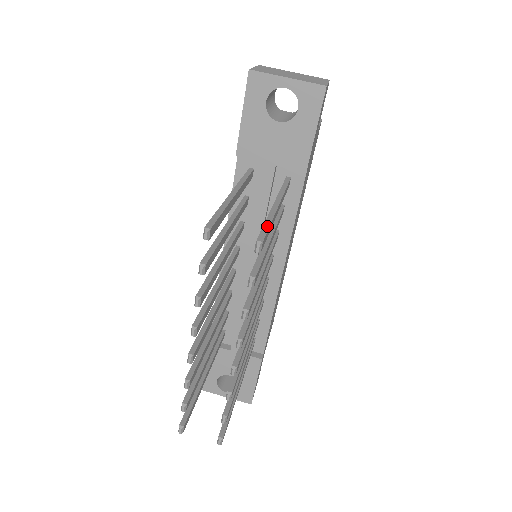
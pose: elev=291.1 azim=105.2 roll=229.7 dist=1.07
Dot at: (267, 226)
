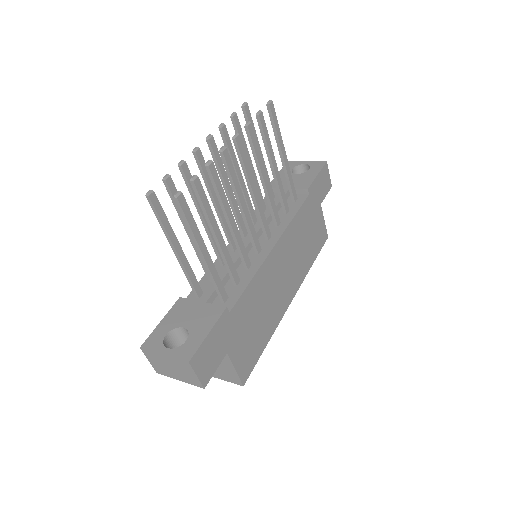
Dot at: (276, 120)
